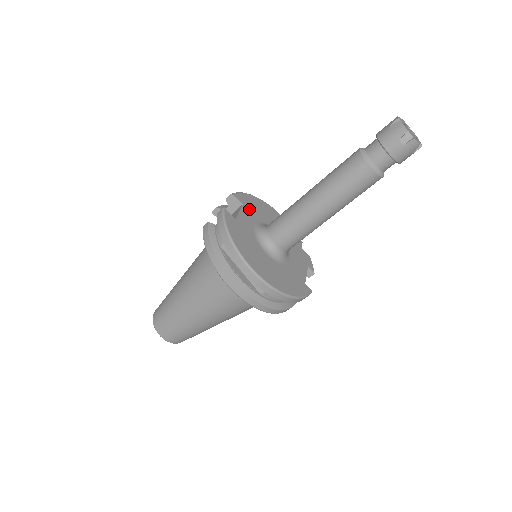
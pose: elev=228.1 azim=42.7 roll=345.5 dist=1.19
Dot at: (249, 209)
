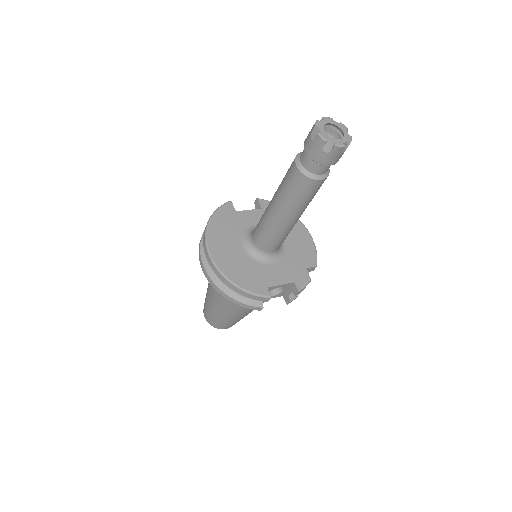
Dot at: occluded
